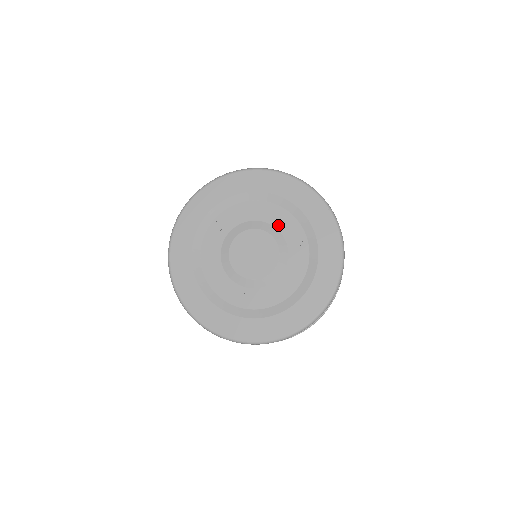
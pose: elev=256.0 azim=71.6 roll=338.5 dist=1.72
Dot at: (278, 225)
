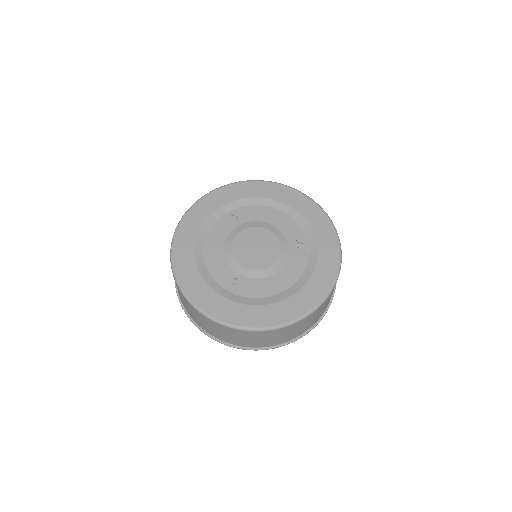
Dot at: (285, 231)
